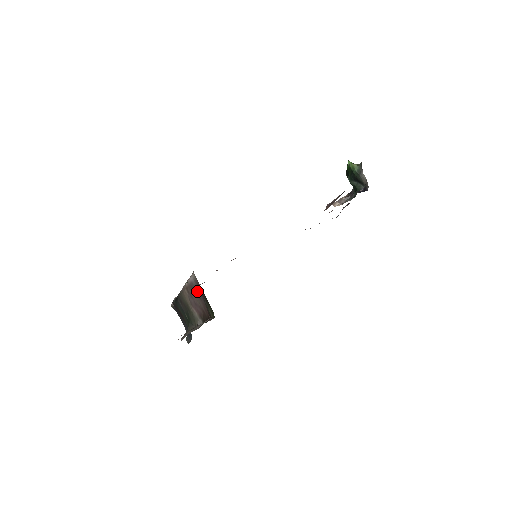
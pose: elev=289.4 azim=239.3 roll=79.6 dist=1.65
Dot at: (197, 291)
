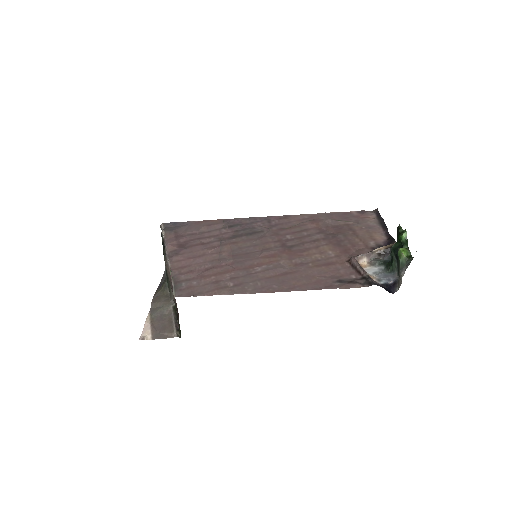
Dot at: occluded
